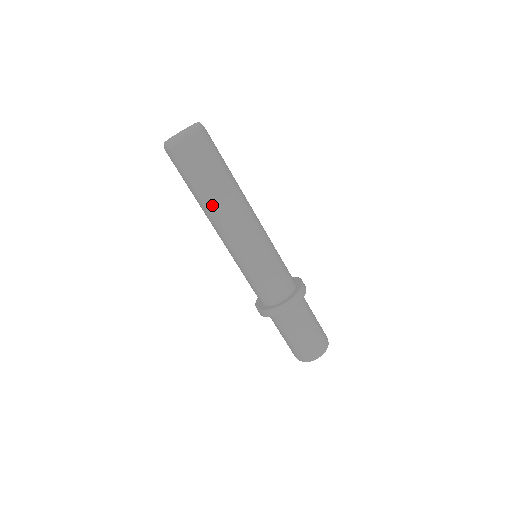
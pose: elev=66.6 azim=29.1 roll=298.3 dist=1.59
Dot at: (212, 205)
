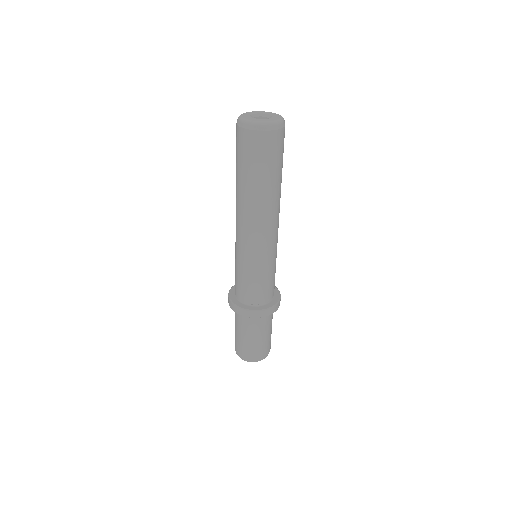
Dot at: (246, 198)
